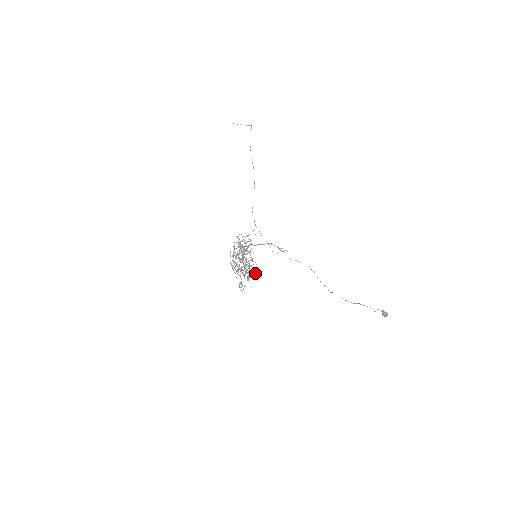
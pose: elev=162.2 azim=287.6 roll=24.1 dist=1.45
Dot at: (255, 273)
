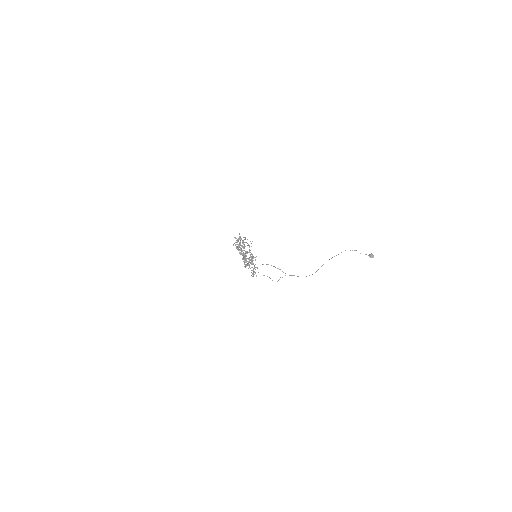
Dot at: (256, 256)
